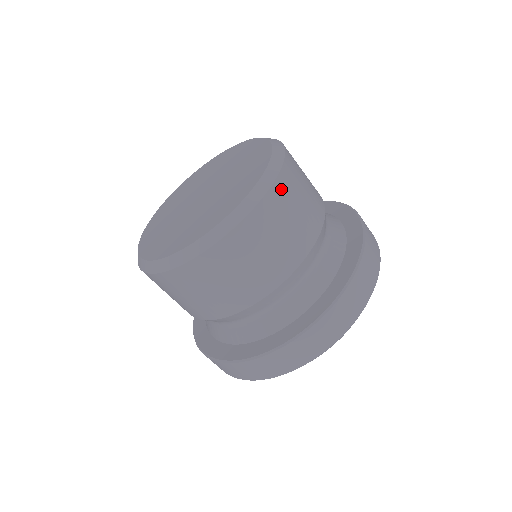
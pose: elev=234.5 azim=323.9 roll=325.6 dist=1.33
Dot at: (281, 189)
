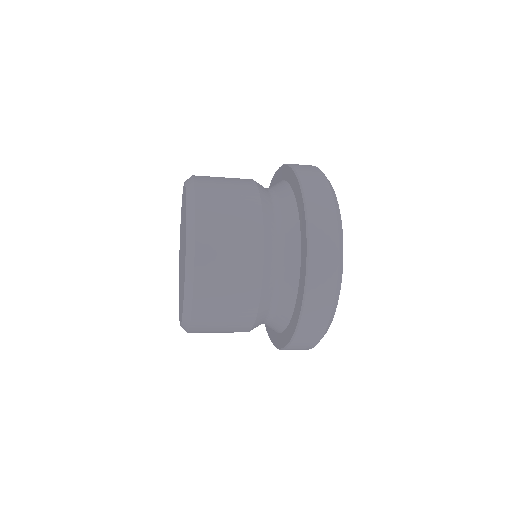
Dot at: (204, 256)
